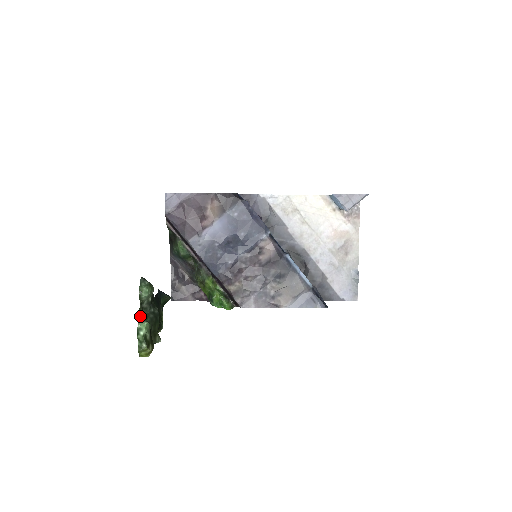
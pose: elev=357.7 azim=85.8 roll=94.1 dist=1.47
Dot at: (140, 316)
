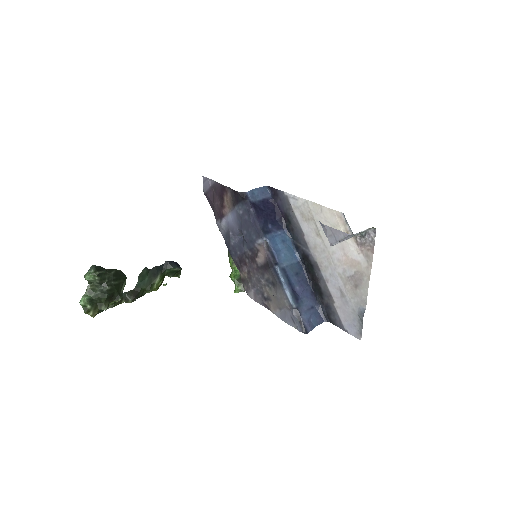
Dot at: (86, 291)
